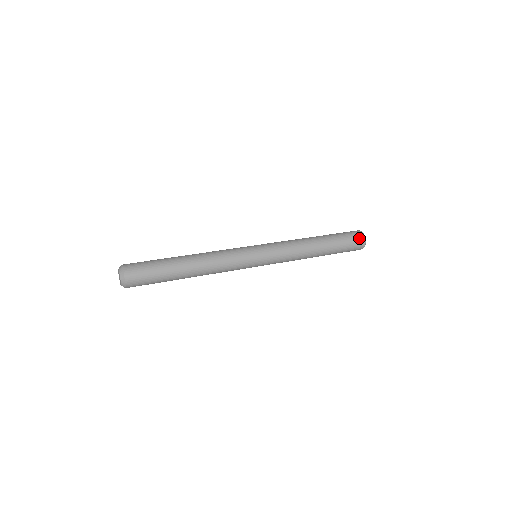
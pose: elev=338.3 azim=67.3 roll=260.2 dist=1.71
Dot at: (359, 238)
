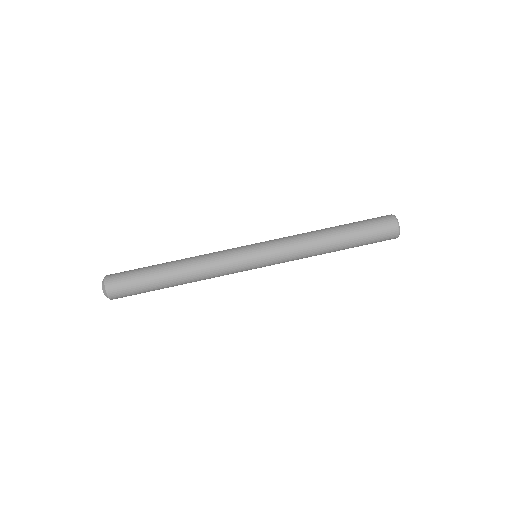
Dot at: occluded
